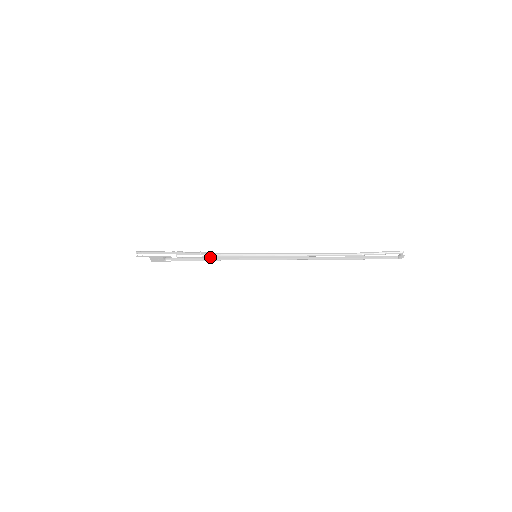
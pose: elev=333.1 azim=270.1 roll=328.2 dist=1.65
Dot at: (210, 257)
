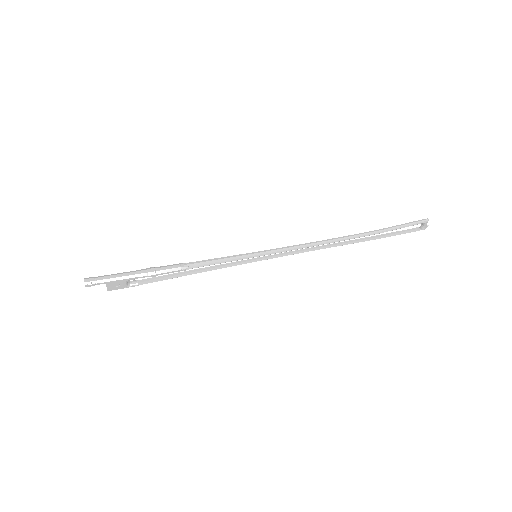
Dot at: occluded
